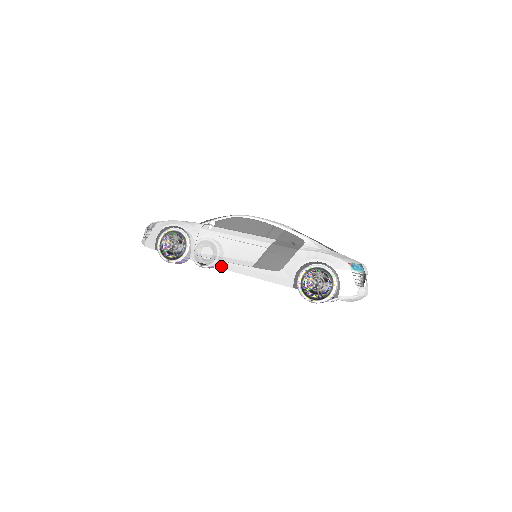
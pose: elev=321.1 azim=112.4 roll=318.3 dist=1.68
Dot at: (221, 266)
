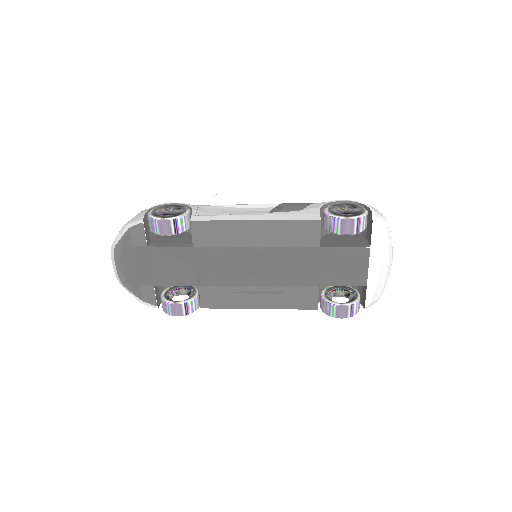
Dot at: (231, 218)
